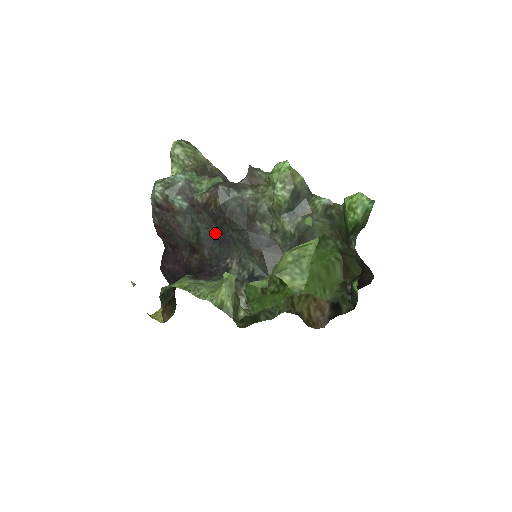
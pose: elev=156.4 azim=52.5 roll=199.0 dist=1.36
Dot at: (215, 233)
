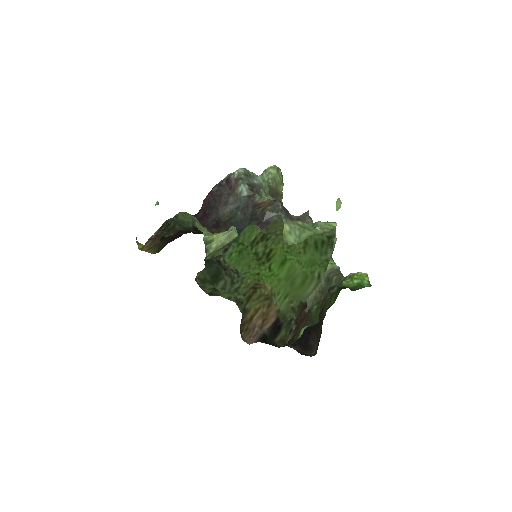
Dot at: (243, 227)
